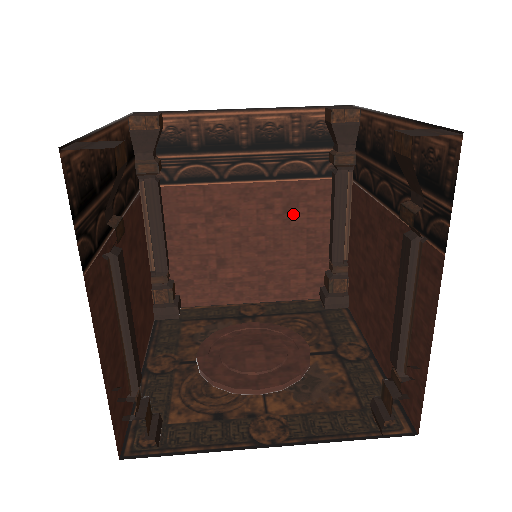
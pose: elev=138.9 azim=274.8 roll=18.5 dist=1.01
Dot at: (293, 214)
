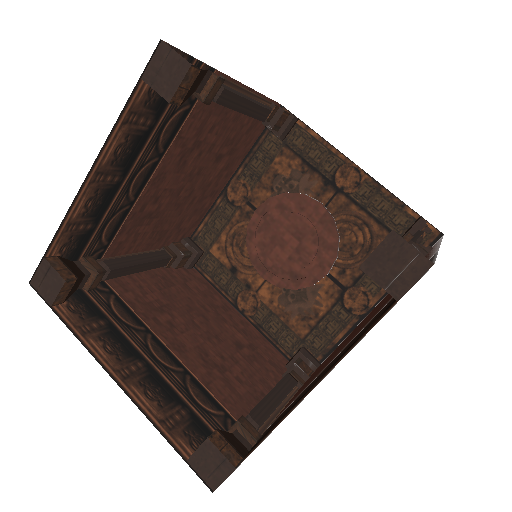
Dot at: occluded
